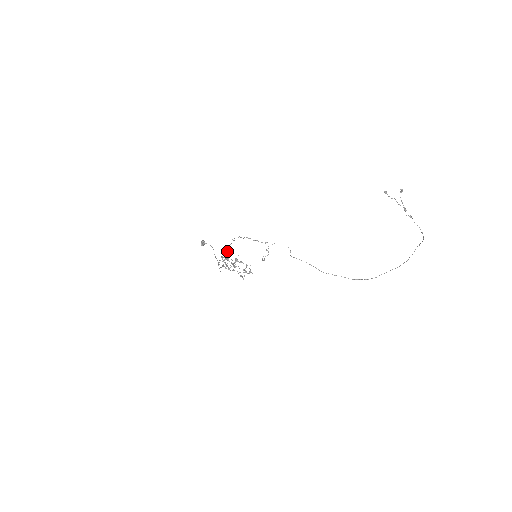
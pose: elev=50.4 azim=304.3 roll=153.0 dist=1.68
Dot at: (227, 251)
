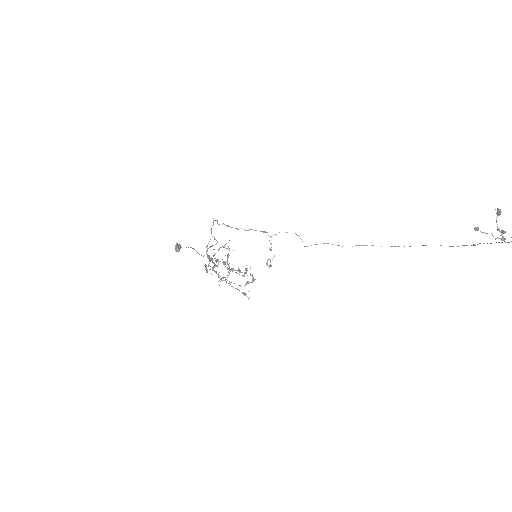
Dot at: (212, 245)
